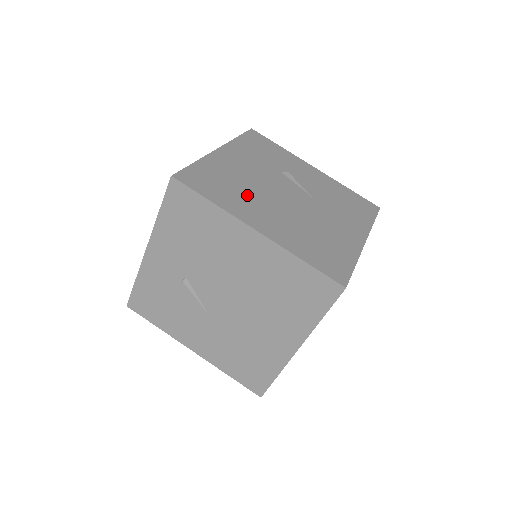
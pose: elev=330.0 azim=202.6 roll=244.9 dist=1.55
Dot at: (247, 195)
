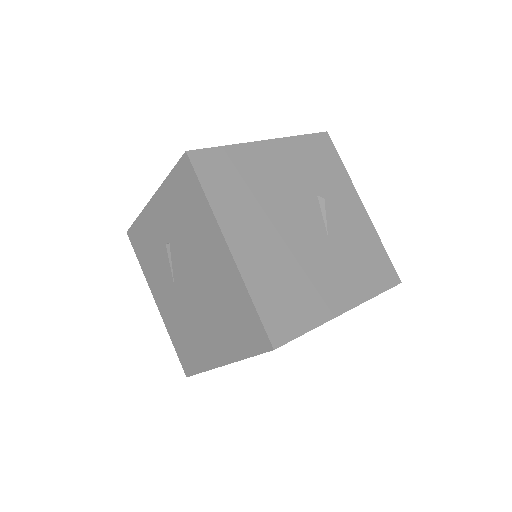
Dot at: (253, 205)
